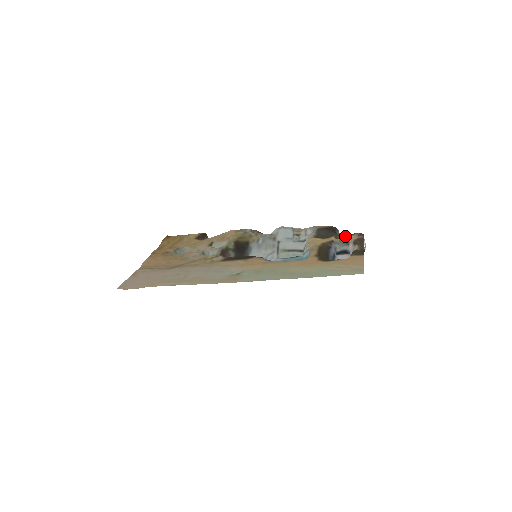
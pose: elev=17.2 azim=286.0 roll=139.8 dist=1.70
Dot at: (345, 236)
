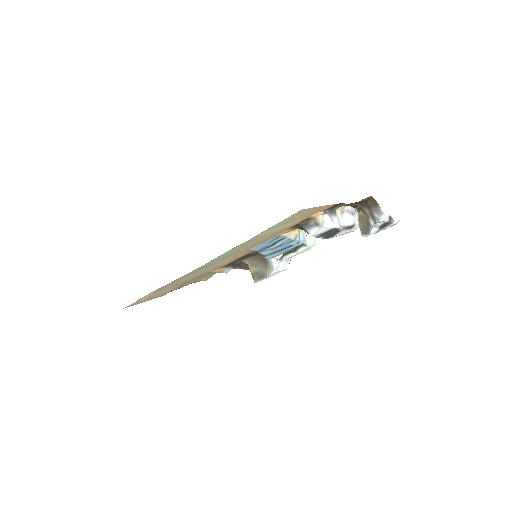
Dot at: occluded
